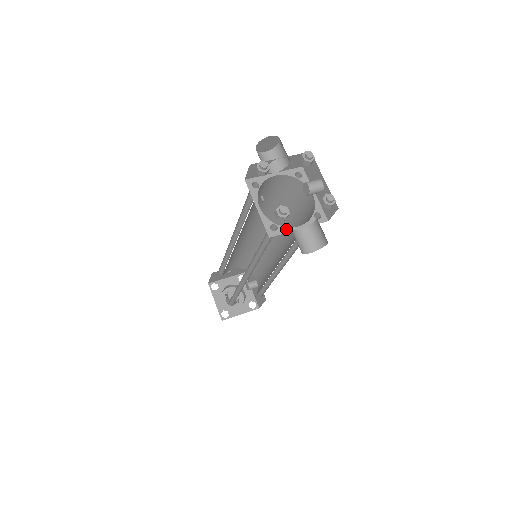
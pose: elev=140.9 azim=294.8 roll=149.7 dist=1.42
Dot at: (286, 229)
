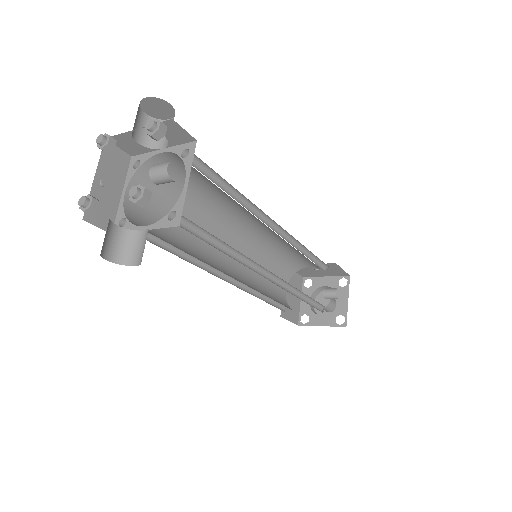
Dot at: (132, 227)
